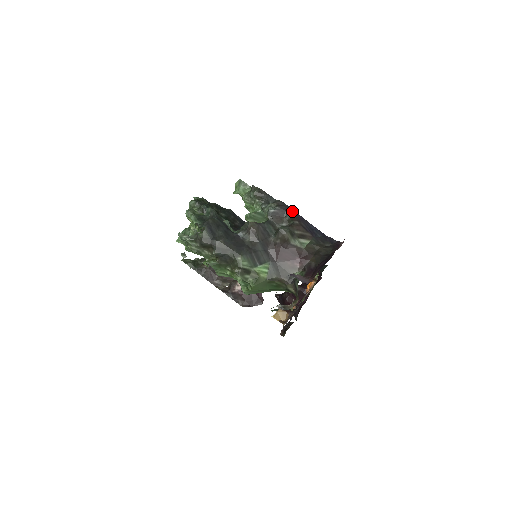
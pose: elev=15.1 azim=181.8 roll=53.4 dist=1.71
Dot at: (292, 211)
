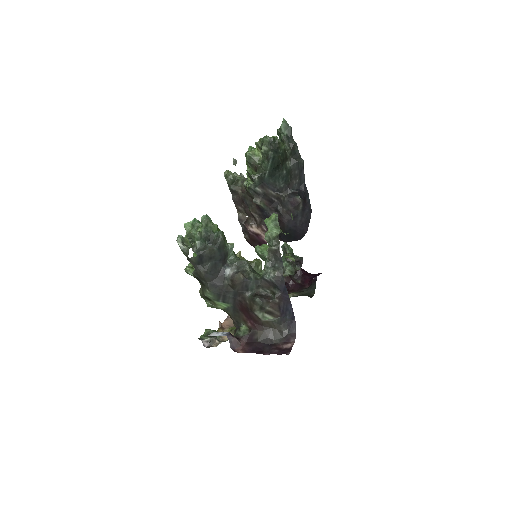
Dot at: (283, 289)
